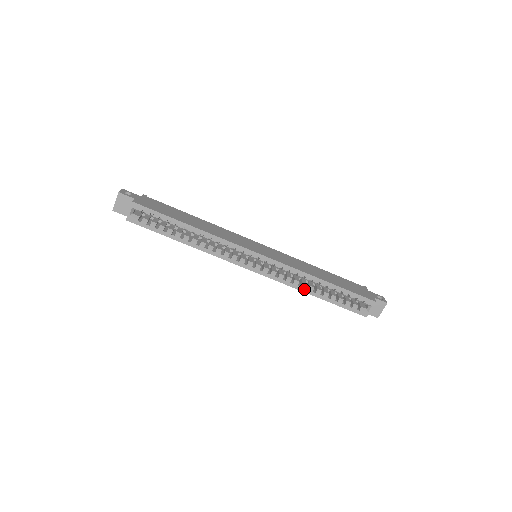
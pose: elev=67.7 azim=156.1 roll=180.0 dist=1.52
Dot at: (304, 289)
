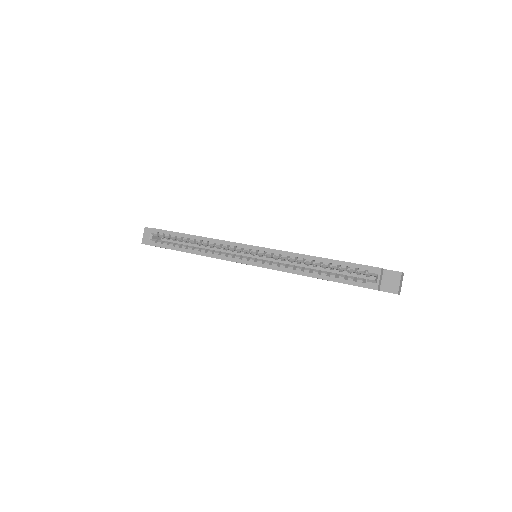
Dot at: (300, 272)
